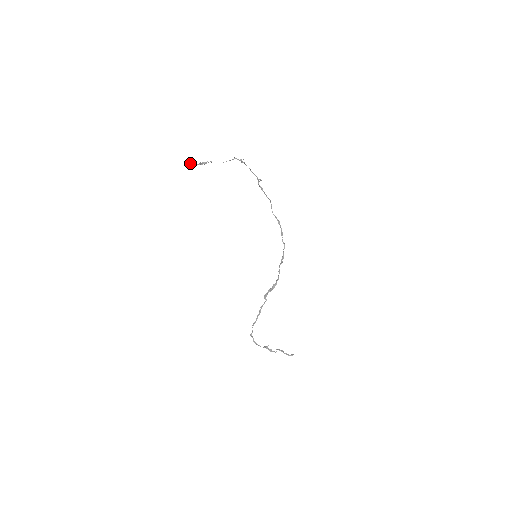
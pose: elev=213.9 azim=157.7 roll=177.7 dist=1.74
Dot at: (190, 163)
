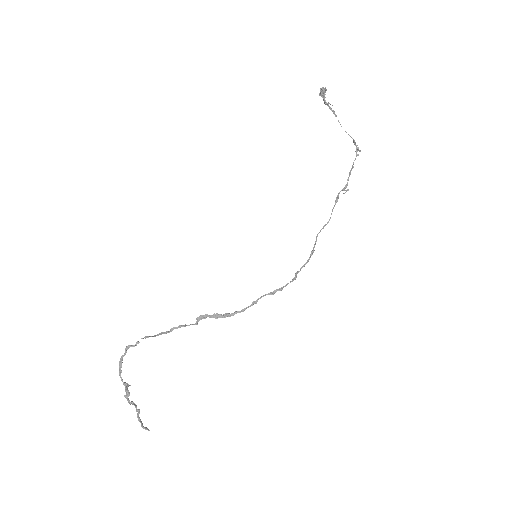
Dot at: (325, 88)
